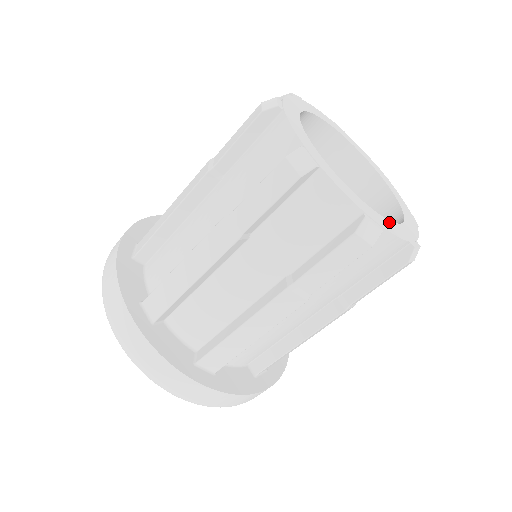
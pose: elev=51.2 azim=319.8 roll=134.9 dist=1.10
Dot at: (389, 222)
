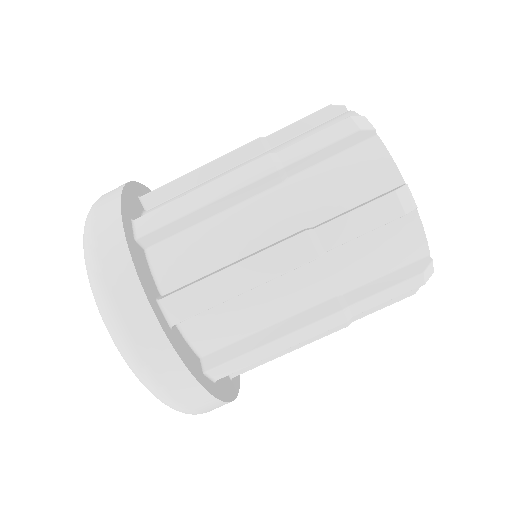
Dot at: occluded
